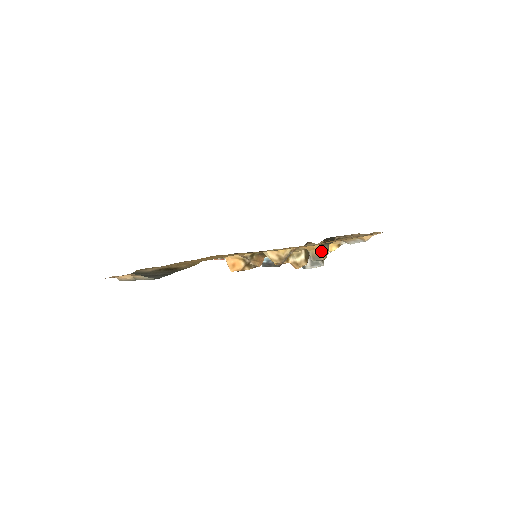
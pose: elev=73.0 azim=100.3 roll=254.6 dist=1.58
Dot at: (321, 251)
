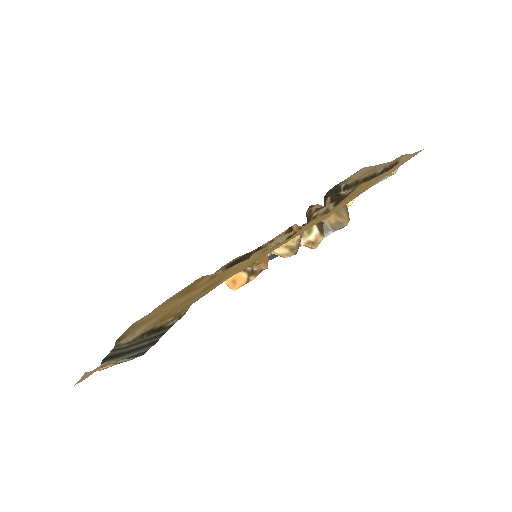
Dot at: (340, 215)
